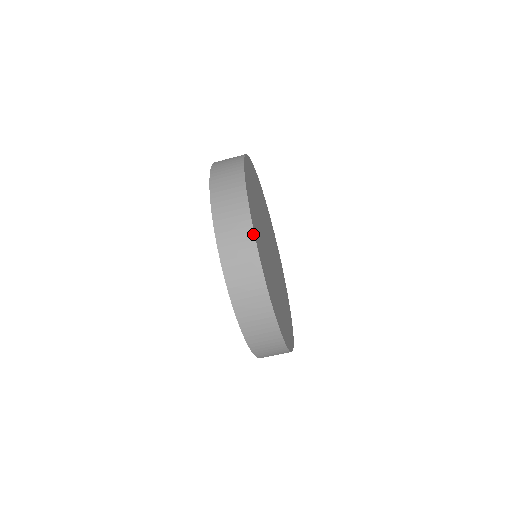
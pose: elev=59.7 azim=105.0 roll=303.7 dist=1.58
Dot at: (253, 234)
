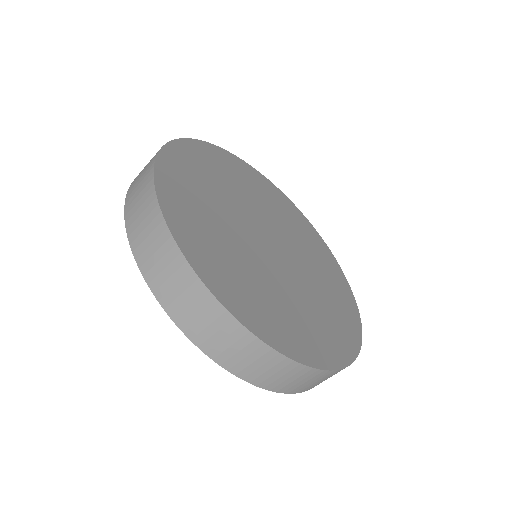
Dot at: (213, 298)
